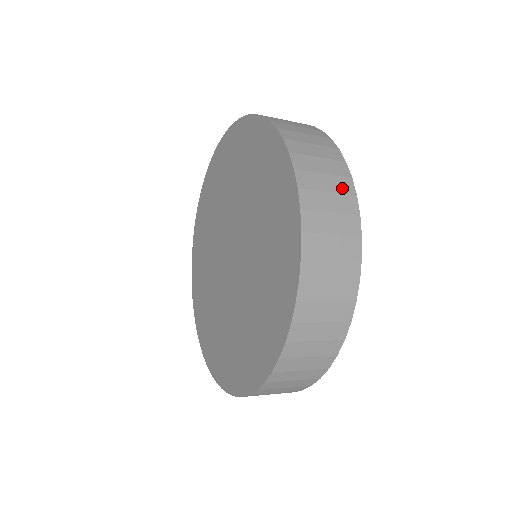
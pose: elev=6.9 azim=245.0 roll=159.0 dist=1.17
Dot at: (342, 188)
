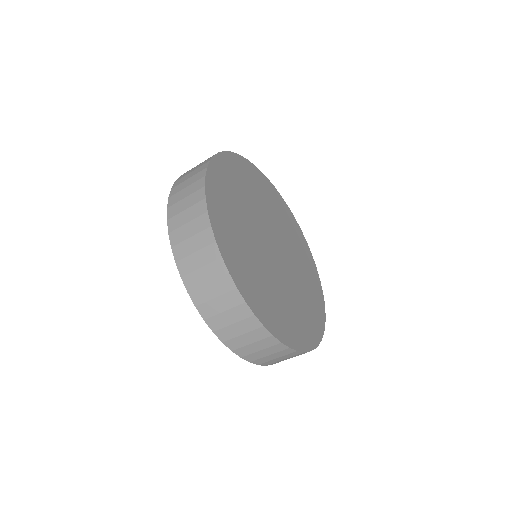
Dot at: (204, 242)
